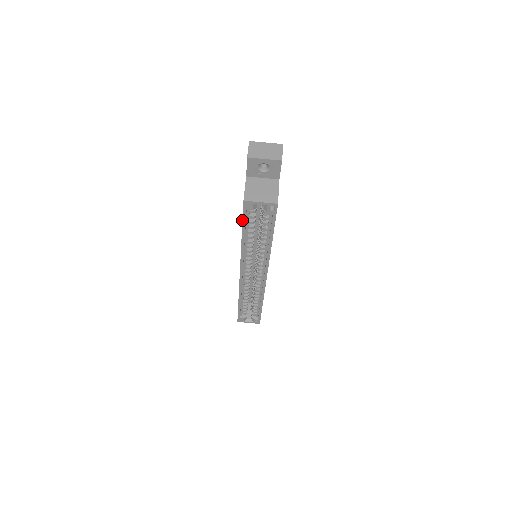
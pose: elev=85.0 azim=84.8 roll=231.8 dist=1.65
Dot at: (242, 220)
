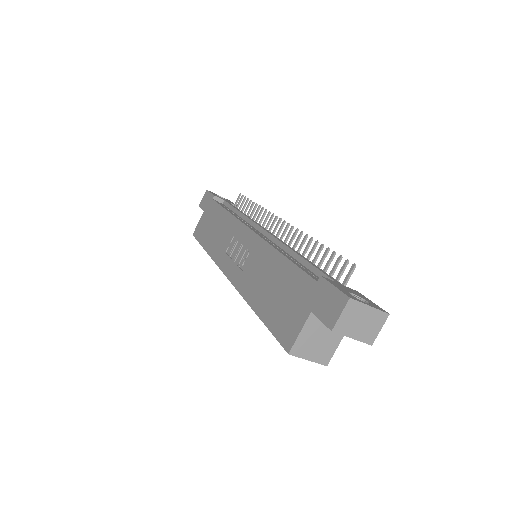
Dot at: (270, 331)
